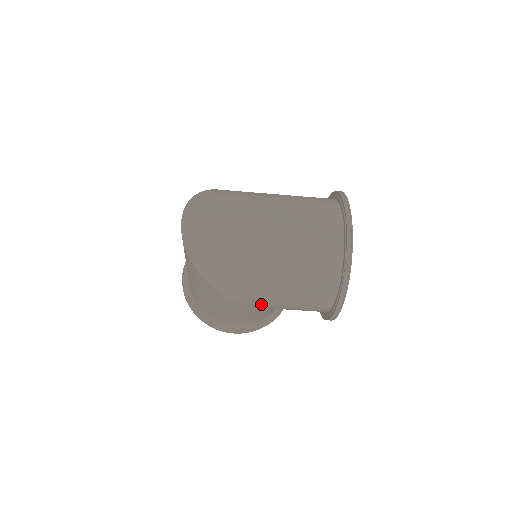
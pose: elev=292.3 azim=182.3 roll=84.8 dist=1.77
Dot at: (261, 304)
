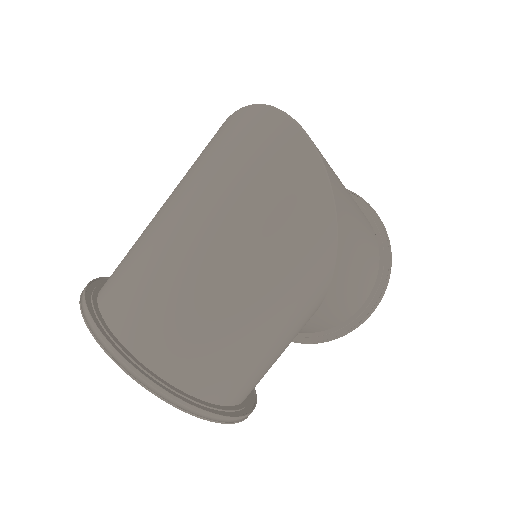
Dot at: (342, 288)
